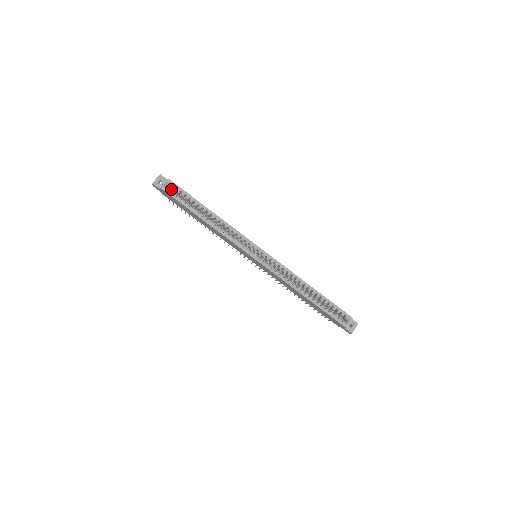
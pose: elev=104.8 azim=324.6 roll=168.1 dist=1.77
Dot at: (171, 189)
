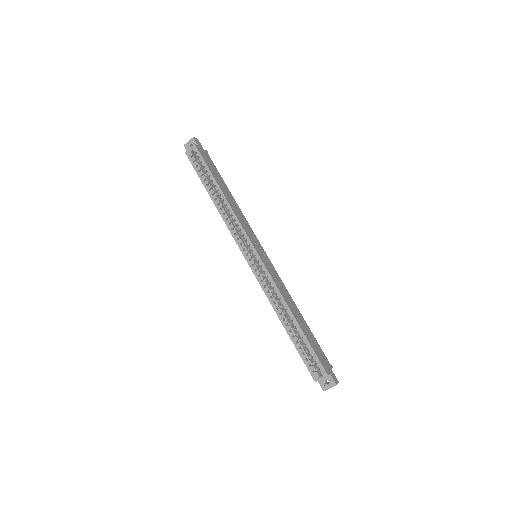
Dot at: occluded
